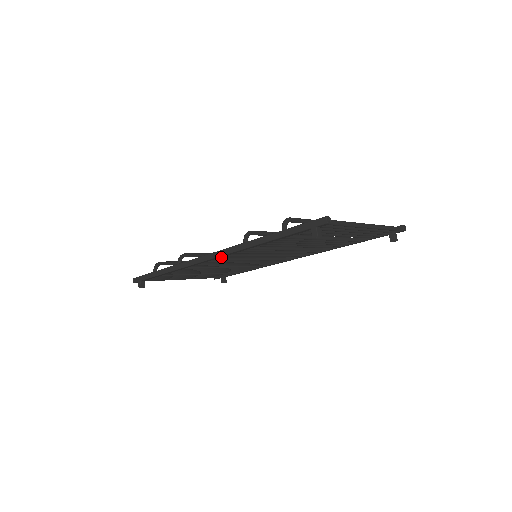
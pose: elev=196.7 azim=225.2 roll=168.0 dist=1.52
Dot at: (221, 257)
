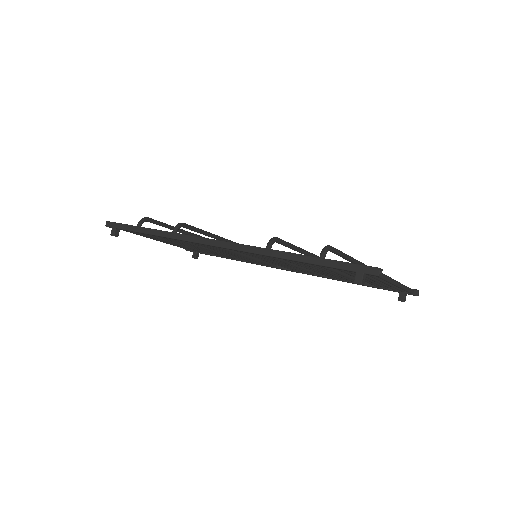
Dot at: occluded
